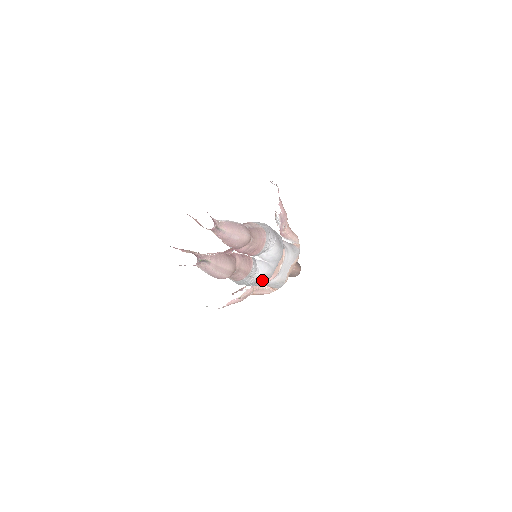
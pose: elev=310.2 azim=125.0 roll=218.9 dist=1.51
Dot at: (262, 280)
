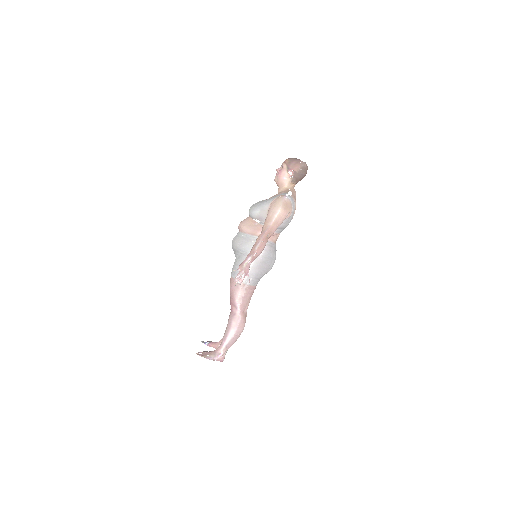
Dot at: occluded
